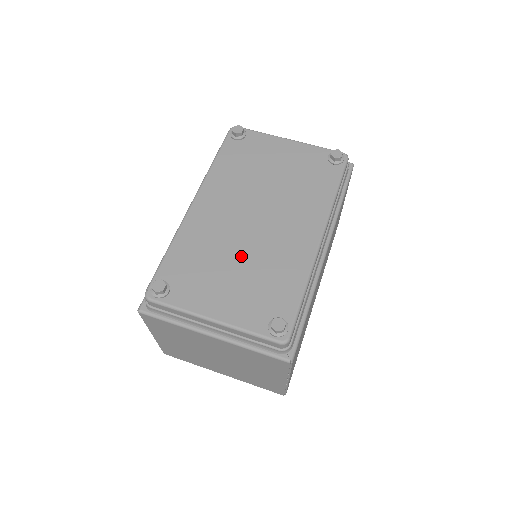
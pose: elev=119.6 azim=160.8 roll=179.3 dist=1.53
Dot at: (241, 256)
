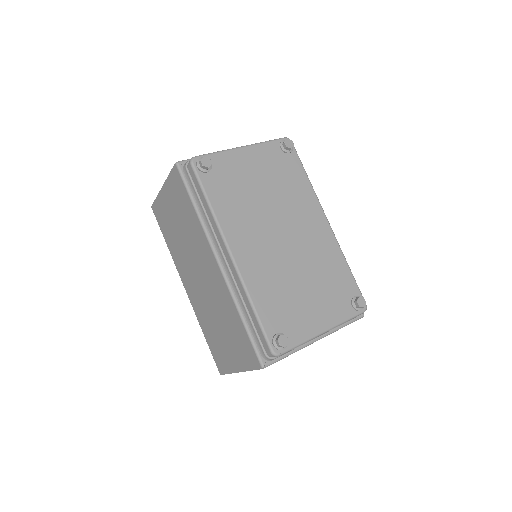
Dot at: (300, 273)
